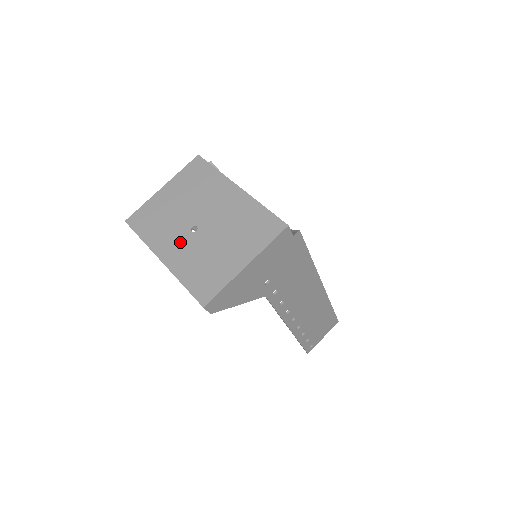
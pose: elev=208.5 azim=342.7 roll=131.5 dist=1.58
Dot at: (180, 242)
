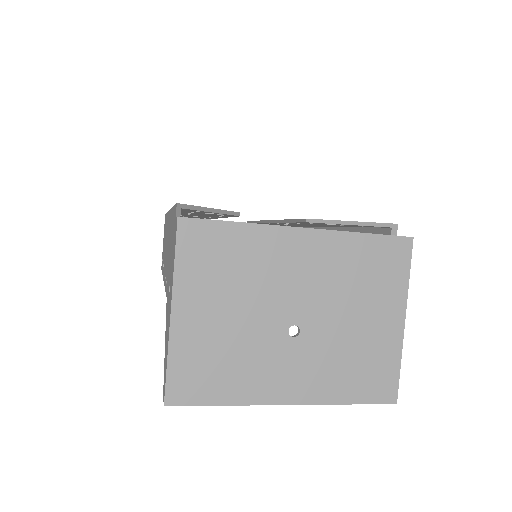
Dot at: (292, 363)
